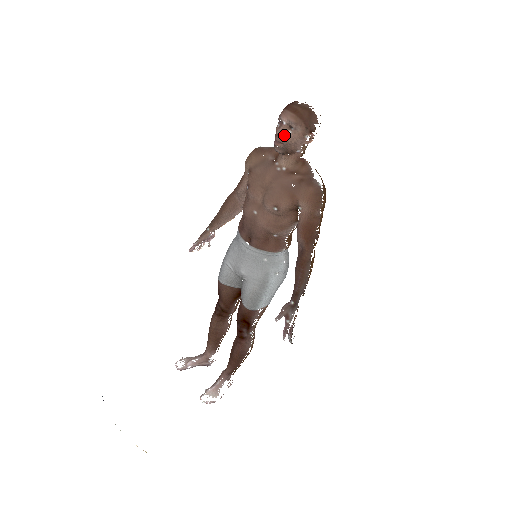
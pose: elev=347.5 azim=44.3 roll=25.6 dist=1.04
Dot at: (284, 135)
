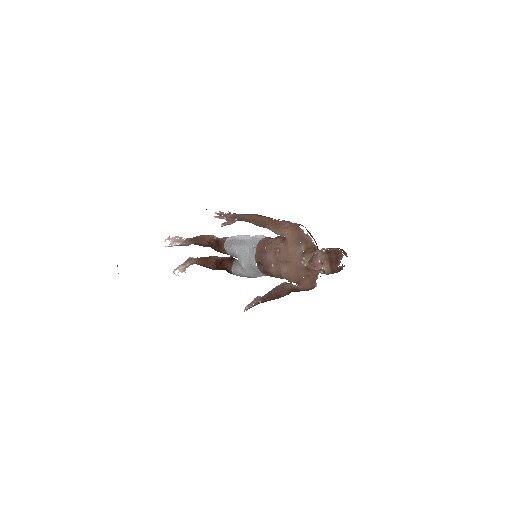
Dot at: (318, 270)
